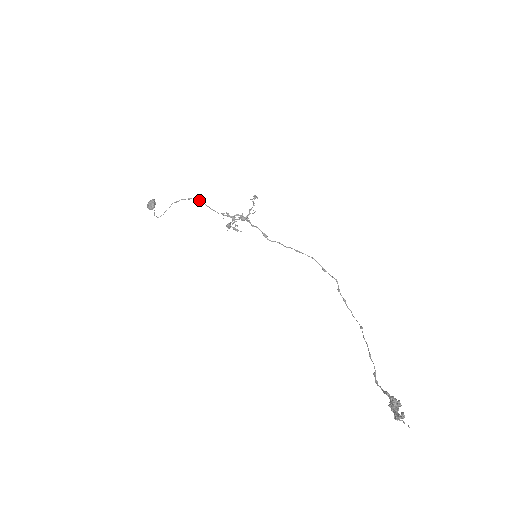
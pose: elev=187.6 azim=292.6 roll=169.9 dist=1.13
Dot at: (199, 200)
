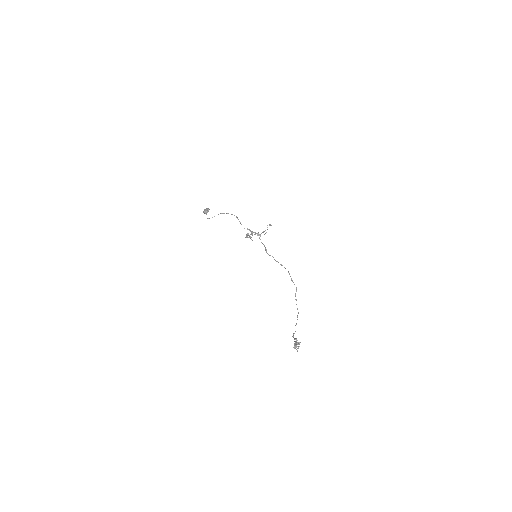
Dot at: (237, 217)
